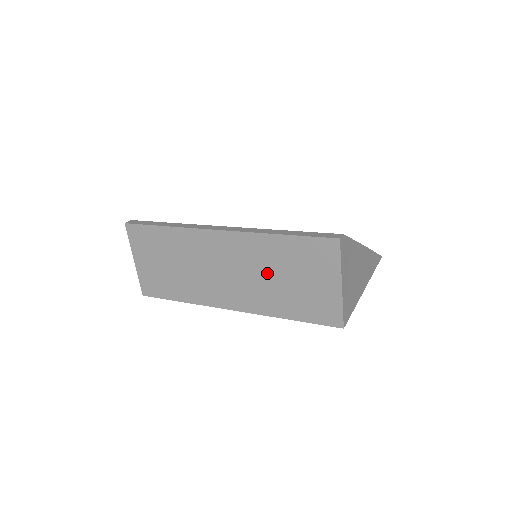
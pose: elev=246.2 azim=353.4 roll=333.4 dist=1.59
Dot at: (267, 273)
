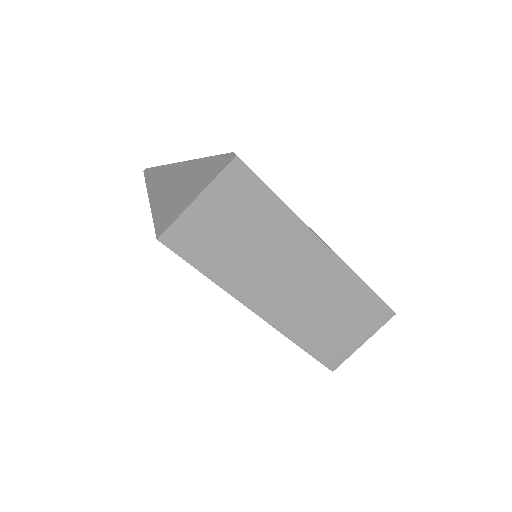
Dot at: (326, 305)
